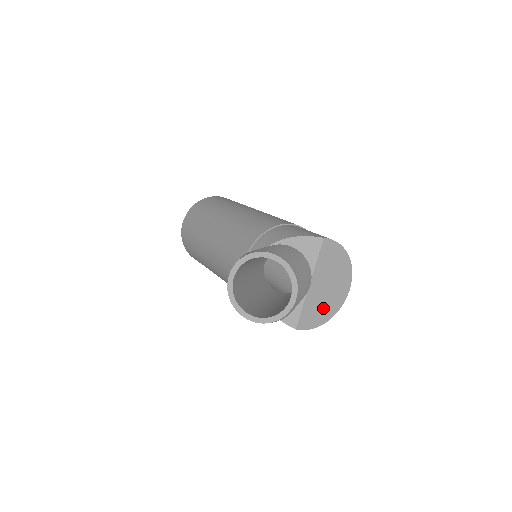
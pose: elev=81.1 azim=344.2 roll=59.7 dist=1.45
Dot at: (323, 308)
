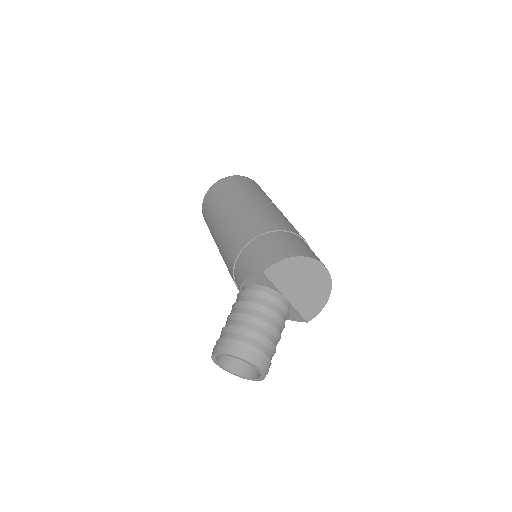
Dot at: (316, 296)
